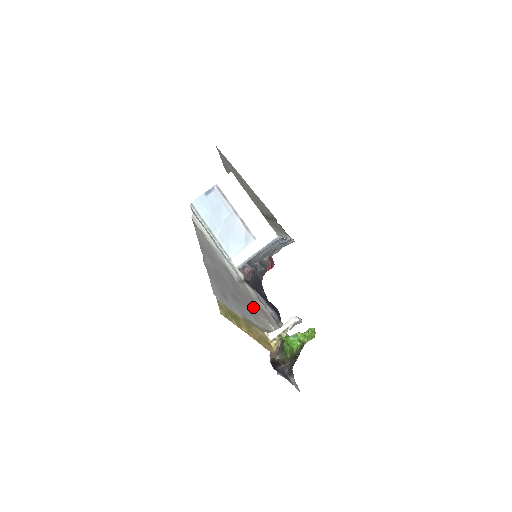
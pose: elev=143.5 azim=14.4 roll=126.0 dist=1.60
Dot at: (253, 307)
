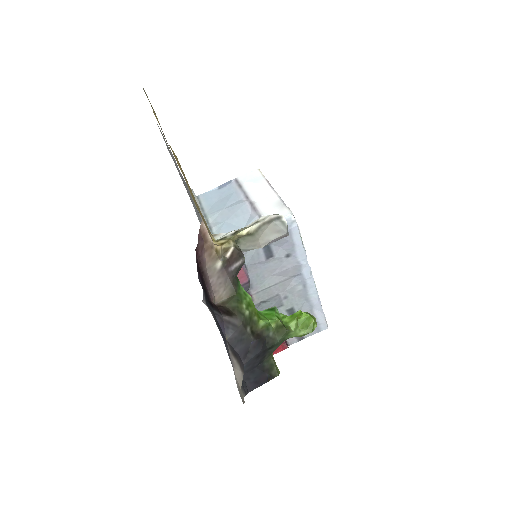
Dot at: occluded
